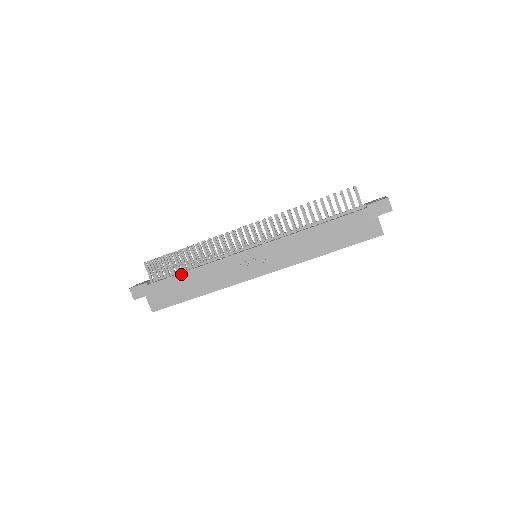
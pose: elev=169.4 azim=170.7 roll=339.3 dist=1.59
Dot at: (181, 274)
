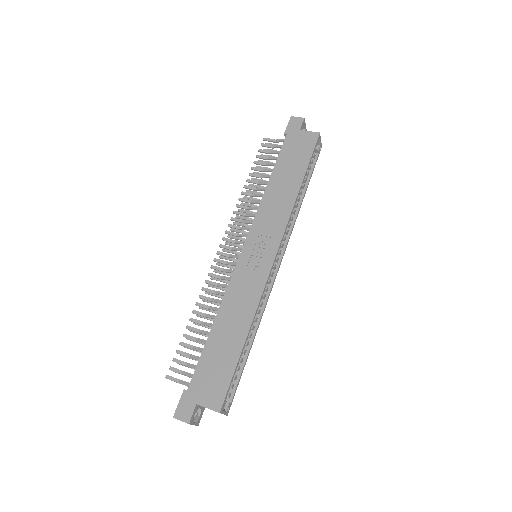
Dot at: (208, 339)
